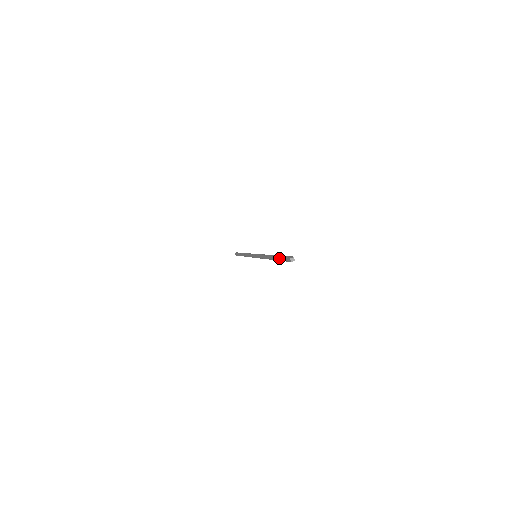
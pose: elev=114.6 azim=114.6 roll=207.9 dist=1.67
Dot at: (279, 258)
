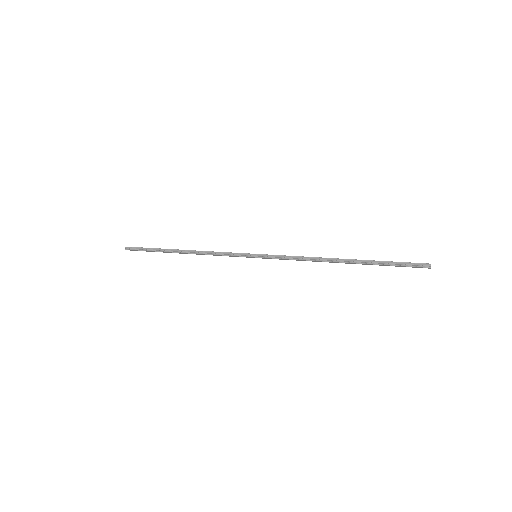
Dot at: (384, 265)
